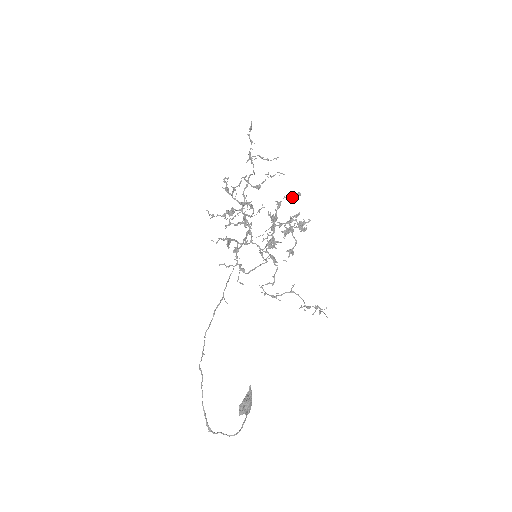
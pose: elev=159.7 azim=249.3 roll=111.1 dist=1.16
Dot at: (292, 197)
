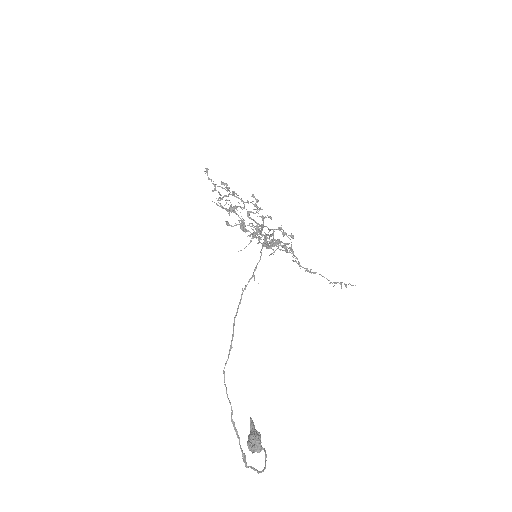
Dot at: occluded
